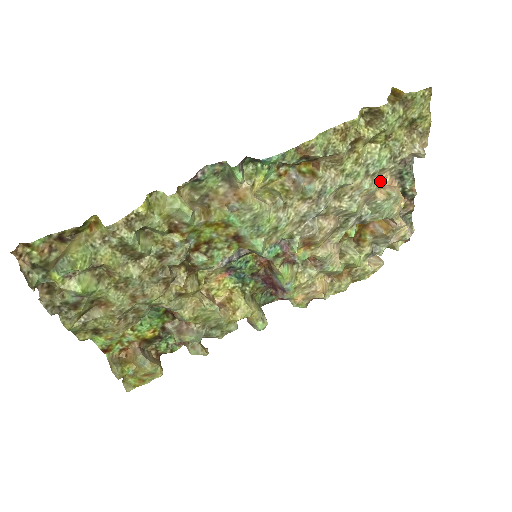
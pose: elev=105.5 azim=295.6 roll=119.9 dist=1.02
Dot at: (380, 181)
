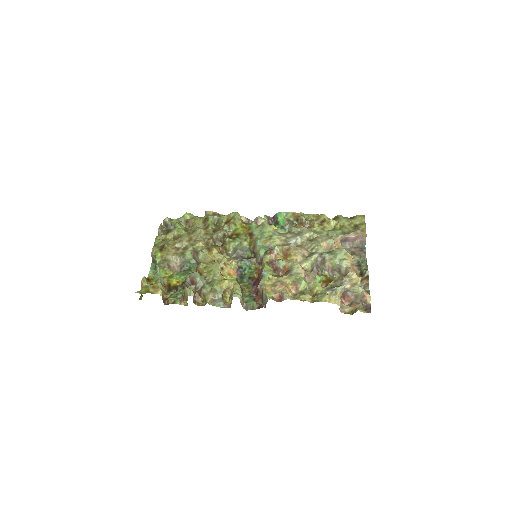
Dot at: occluded
